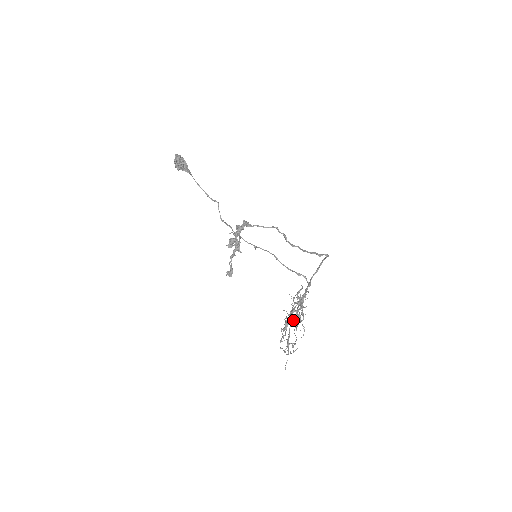
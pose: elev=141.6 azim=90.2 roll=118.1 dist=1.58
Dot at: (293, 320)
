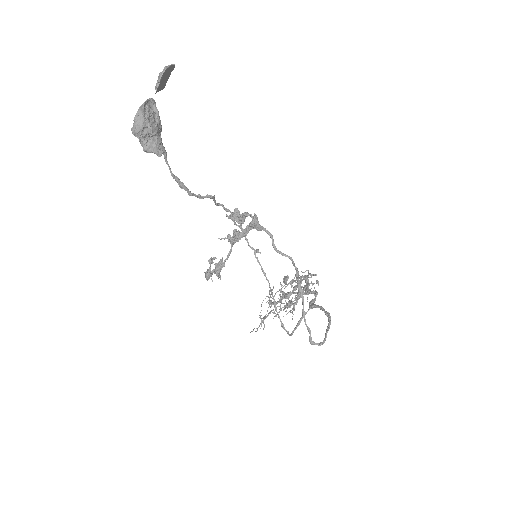
Dot at: occluded
